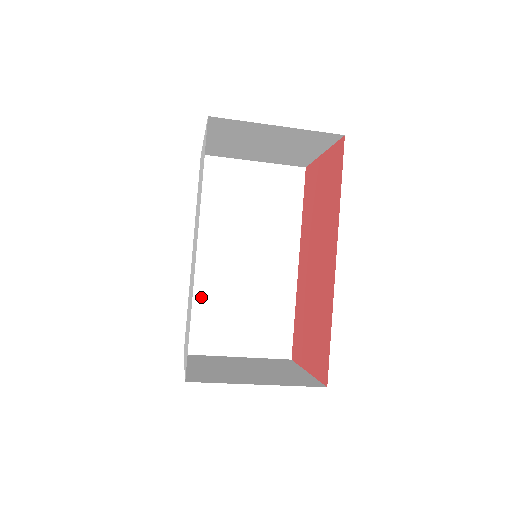
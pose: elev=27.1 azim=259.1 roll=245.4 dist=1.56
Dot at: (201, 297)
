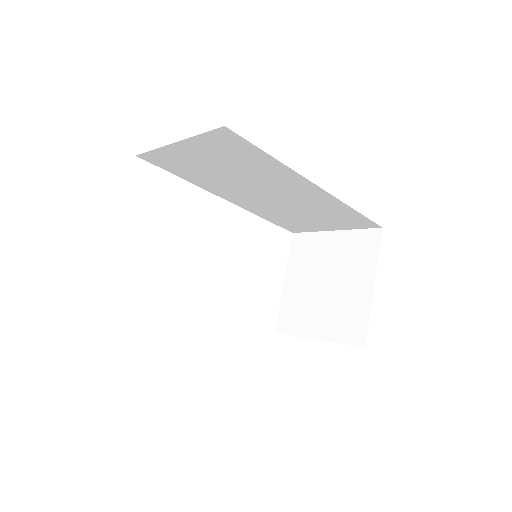
Dot at: (266, 215)
